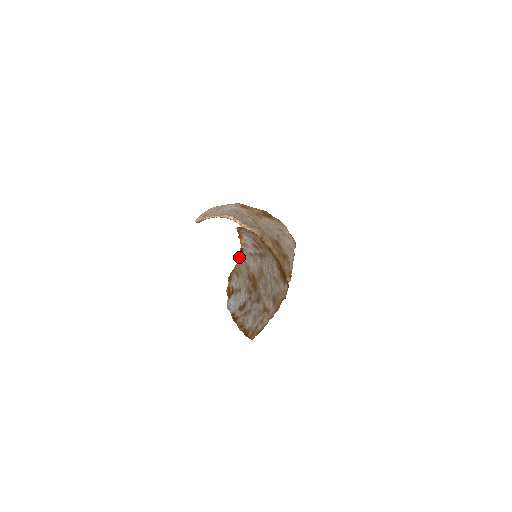
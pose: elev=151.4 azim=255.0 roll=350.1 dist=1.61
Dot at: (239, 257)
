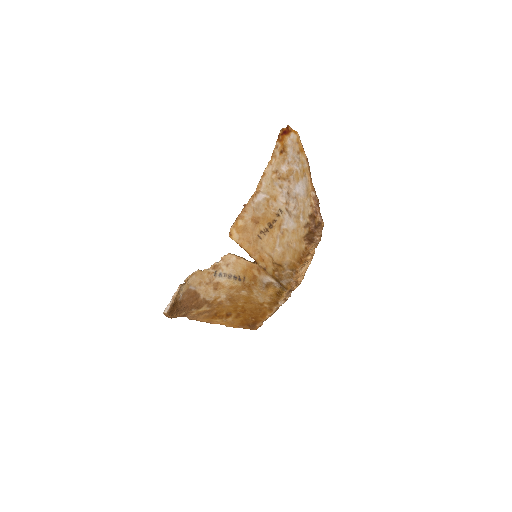
Dot at: (266, 169)
